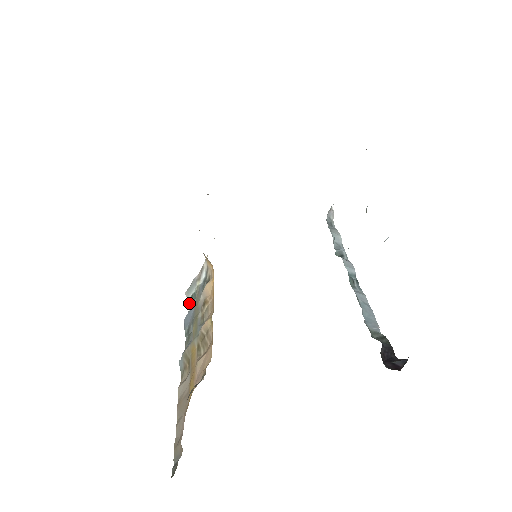
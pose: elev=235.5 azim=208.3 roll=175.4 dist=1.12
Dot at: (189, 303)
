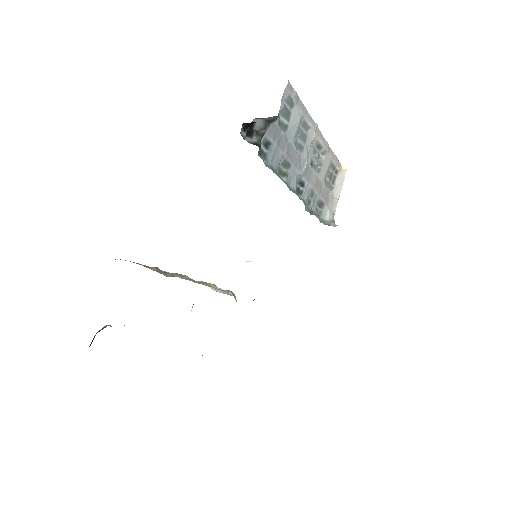
Dot at: occluded
